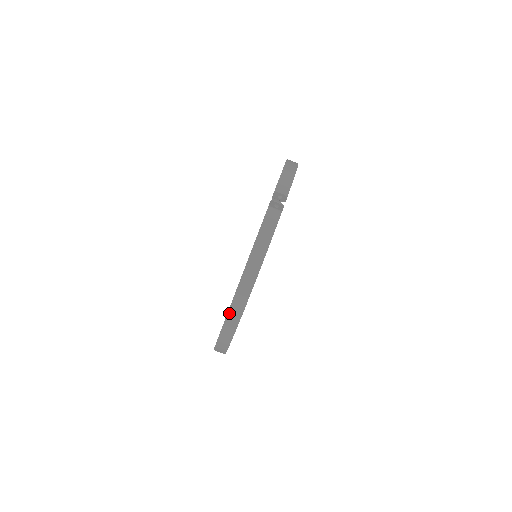
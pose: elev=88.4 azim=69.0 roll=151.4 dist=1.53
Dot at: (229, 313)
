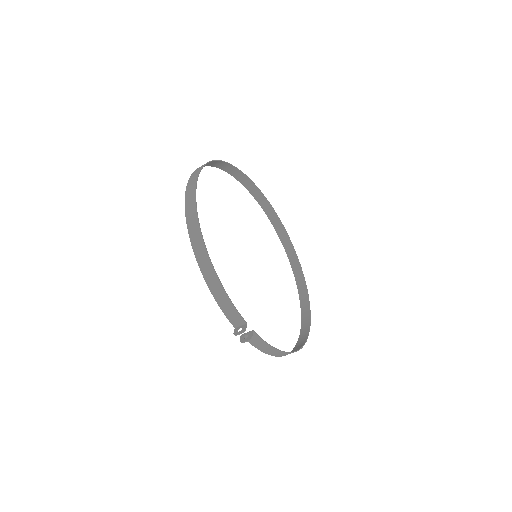
Dot at: (293, 350)
